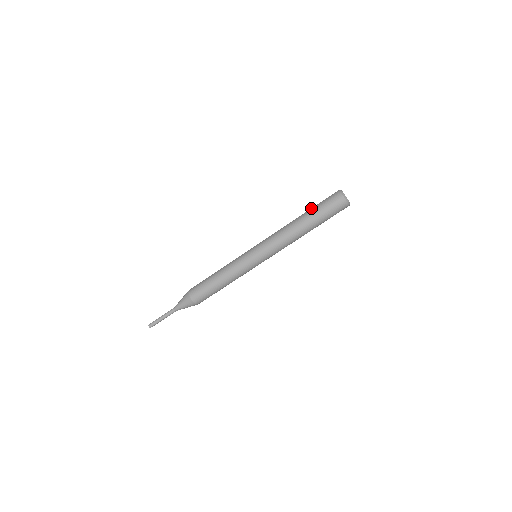
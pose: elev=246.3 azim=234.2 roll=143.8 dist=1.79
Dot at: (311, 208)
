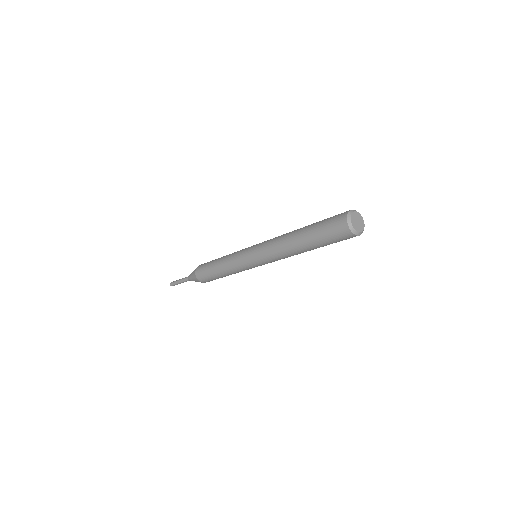
Dot at: (312, 237)
